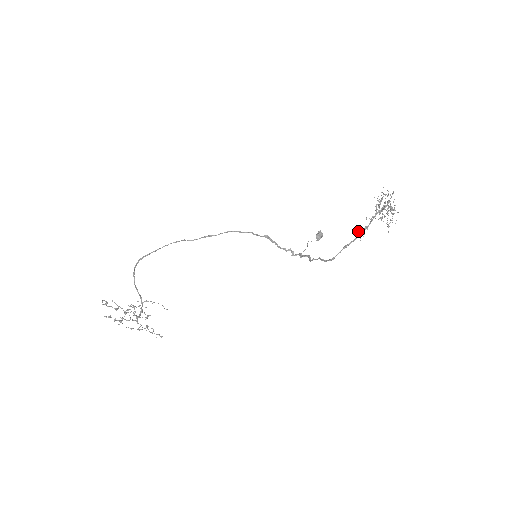
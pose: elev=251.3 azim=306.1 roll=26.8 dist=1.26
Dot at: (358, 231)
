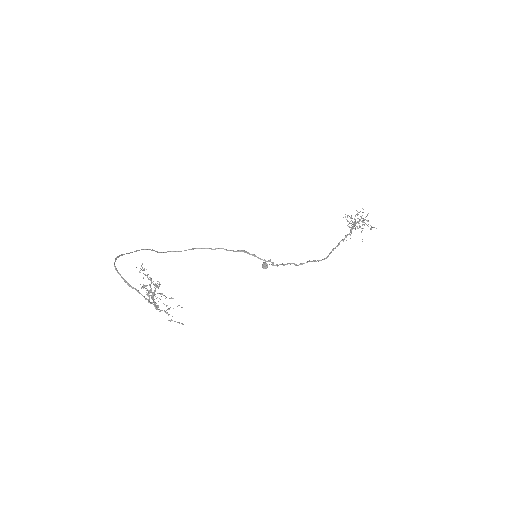
Dot at: occluded
